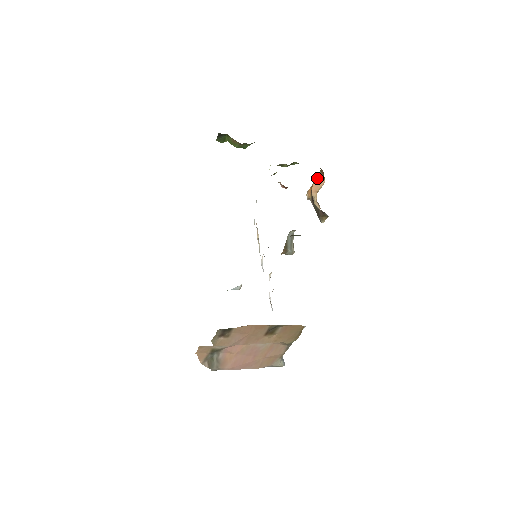
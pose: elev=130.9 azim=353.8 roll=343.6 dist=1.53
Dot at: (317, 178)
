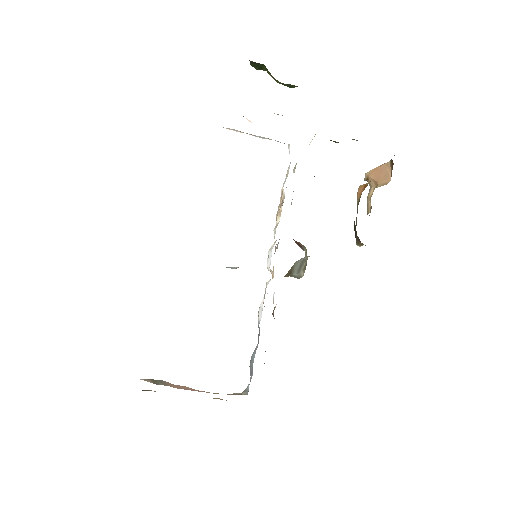
Dot at: (384, 165)
